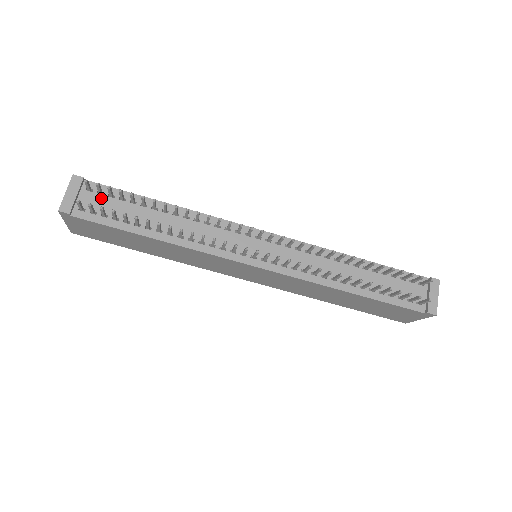
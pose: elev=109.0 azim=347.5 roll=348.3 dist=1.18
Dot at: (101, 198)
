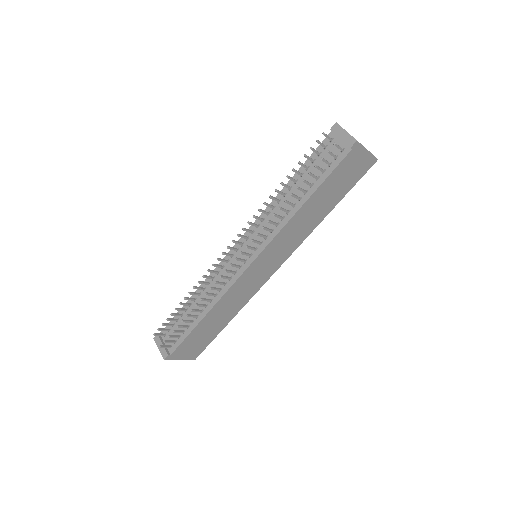
Dot at: (171, 332)
